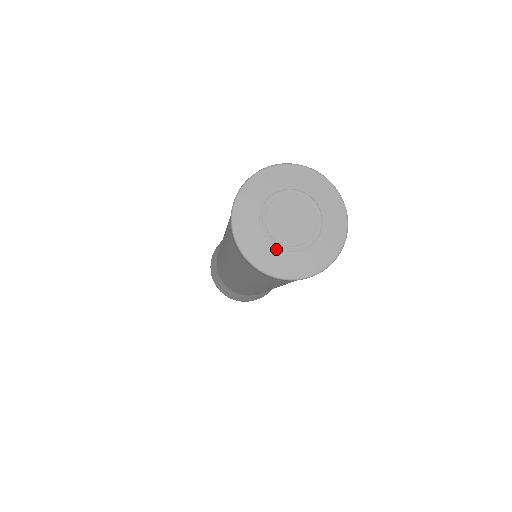
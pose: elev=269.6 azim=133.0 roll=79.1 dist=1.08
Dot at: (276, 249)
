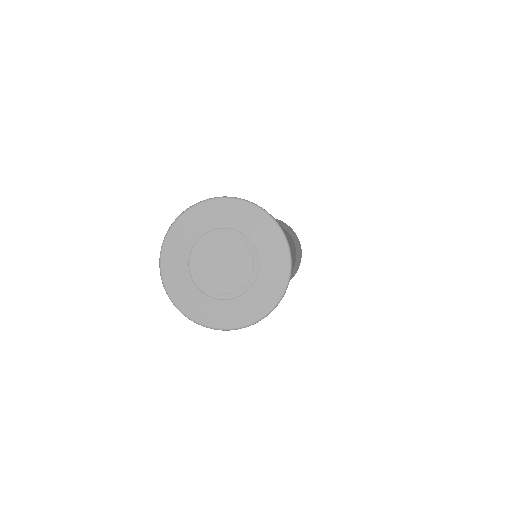
Dot at: (226, 301)
